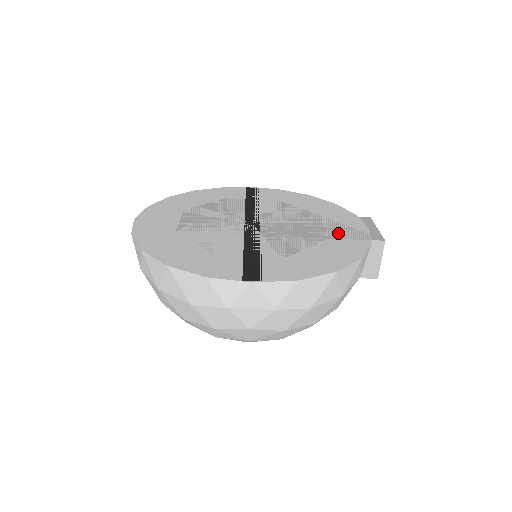
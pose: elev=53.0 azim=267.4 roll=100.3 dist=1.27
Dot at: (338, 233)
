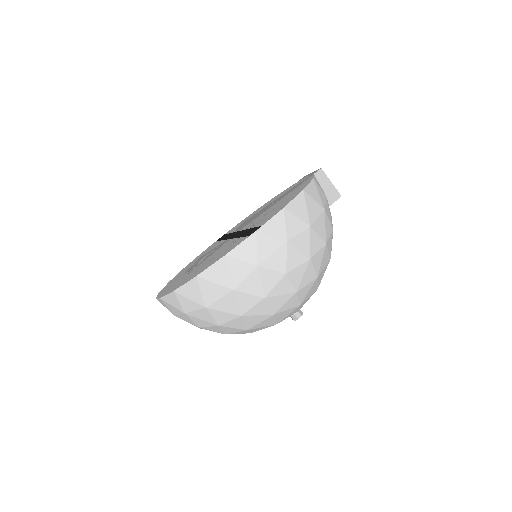
Dot at: (290, 191)
